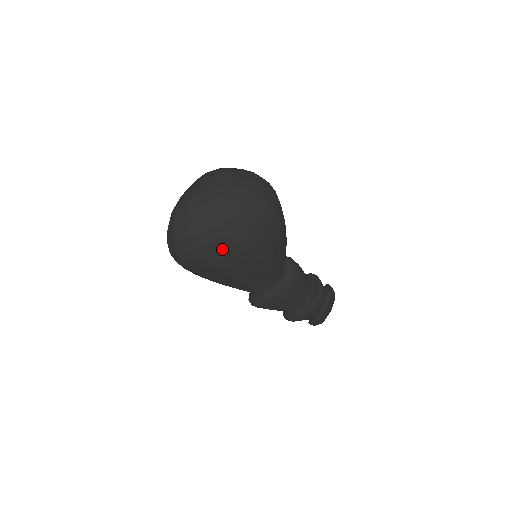
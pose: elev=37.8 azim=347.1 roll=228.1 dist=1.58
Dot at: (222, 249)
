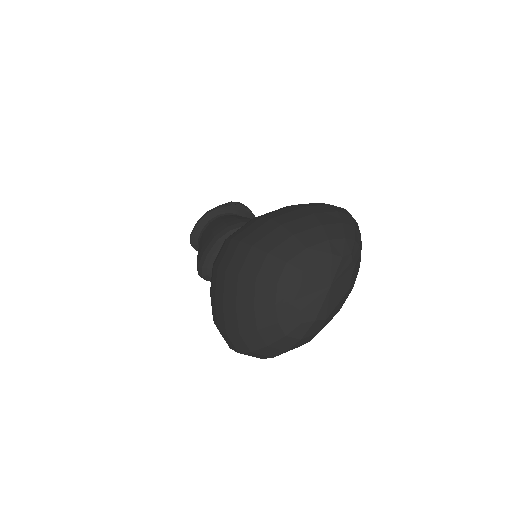
Dot at: occluded
